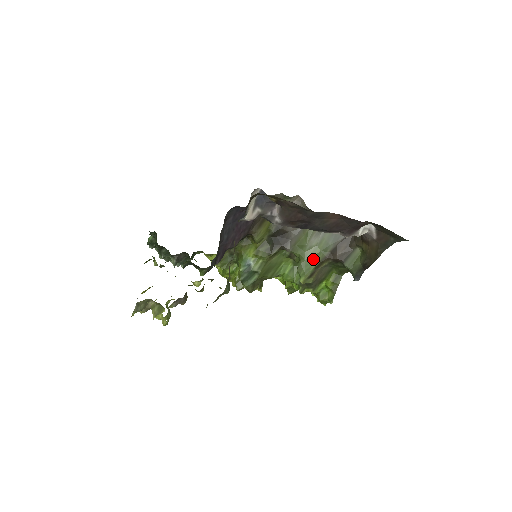
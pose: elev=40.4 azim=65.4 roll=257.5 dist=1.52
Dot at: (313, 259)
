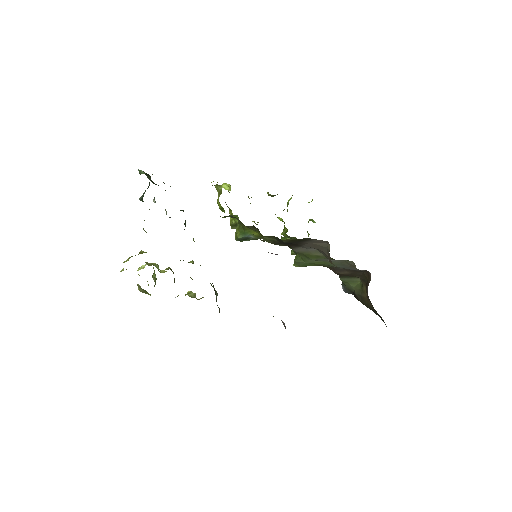
Dot at: (314, 264)
